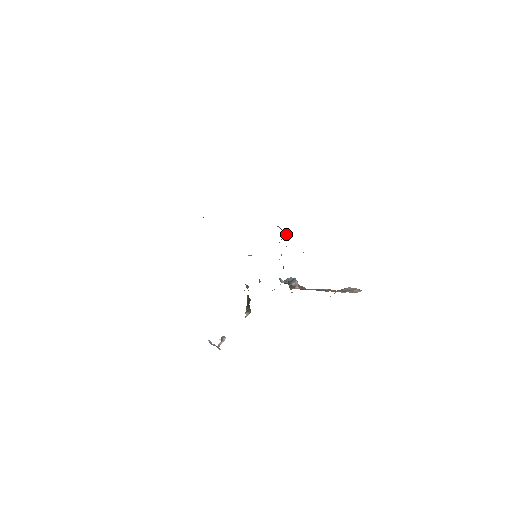
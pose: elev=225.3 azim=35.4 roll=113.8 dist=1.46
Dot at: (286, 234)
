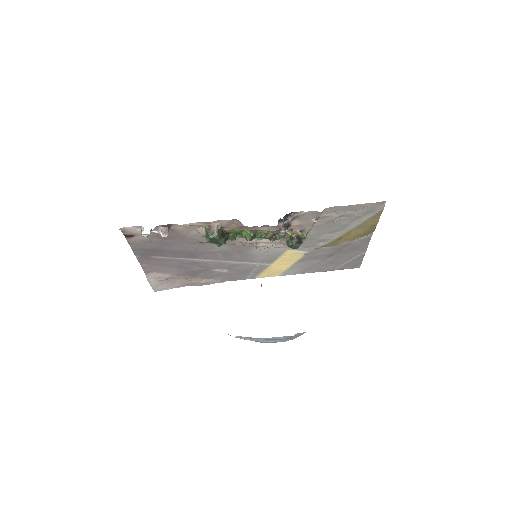
Dot at: occluded
